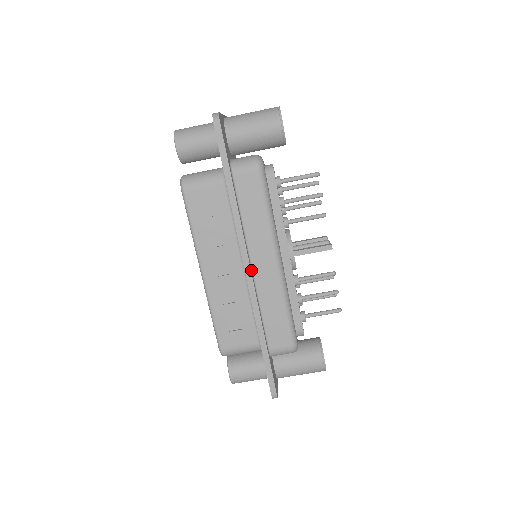
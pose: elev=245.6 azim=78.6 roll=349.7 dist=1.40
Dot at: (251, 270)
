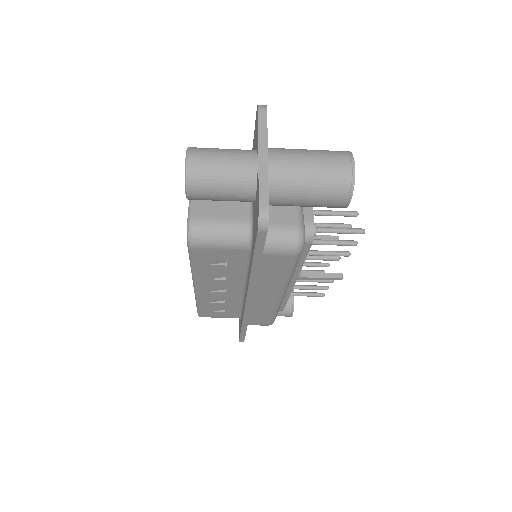
Dot at: occluded
